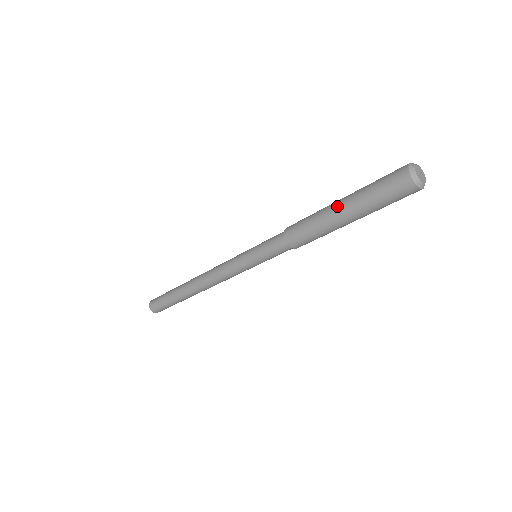
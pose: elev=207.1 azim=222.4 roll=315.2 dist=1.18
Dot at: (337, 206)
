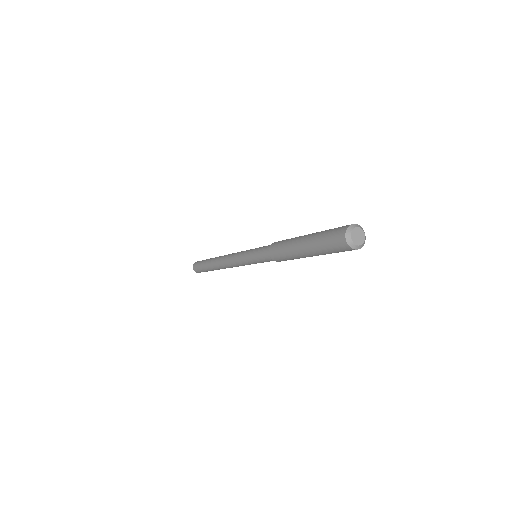
Dot at: (303, 253)
